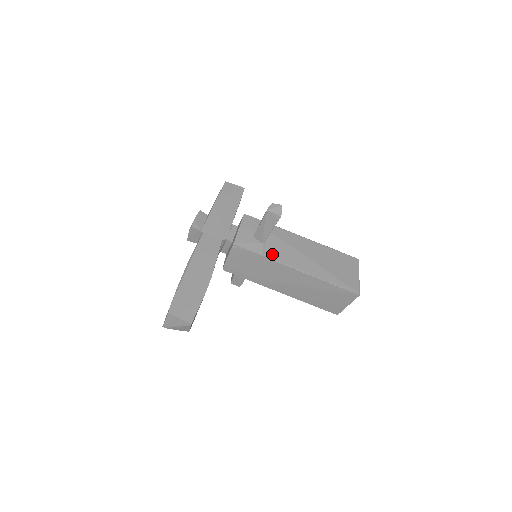
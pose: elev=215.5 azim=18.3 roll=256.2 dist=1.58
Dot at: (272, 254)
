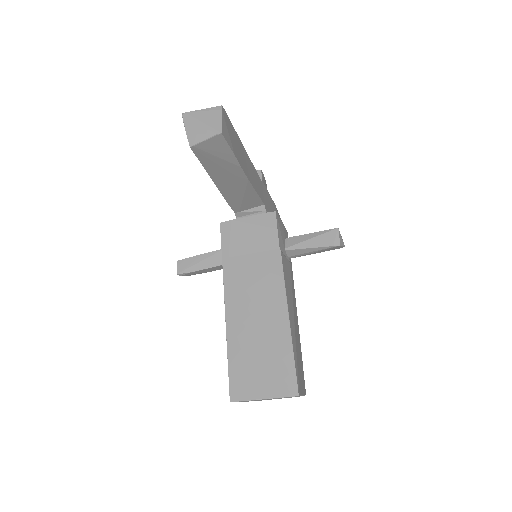
Dot at: (284, 261)
